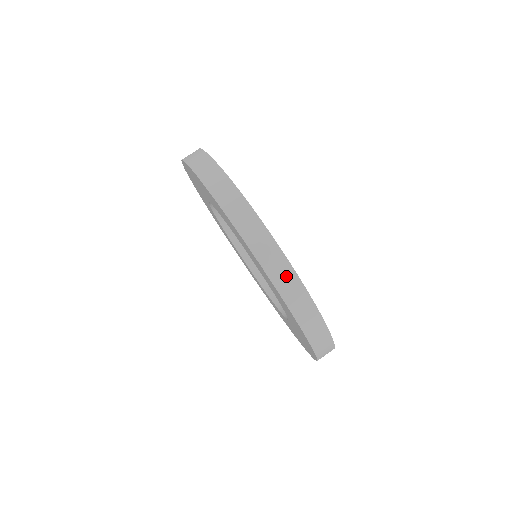
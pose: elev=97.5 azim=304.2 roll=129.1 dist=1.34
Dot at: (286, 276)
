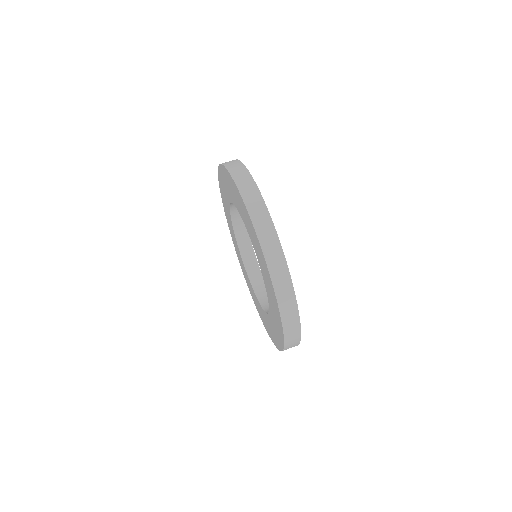
Dot at: (293, 322)
